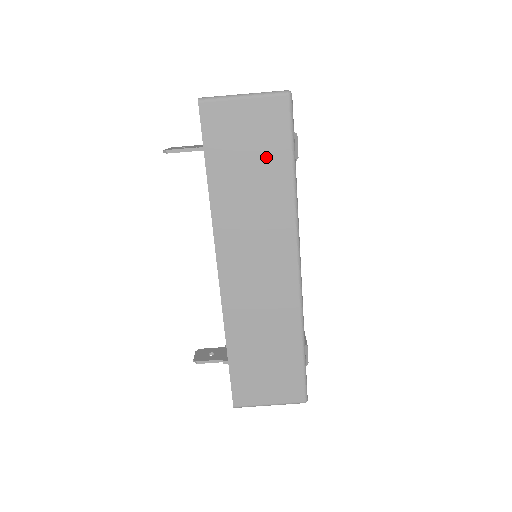
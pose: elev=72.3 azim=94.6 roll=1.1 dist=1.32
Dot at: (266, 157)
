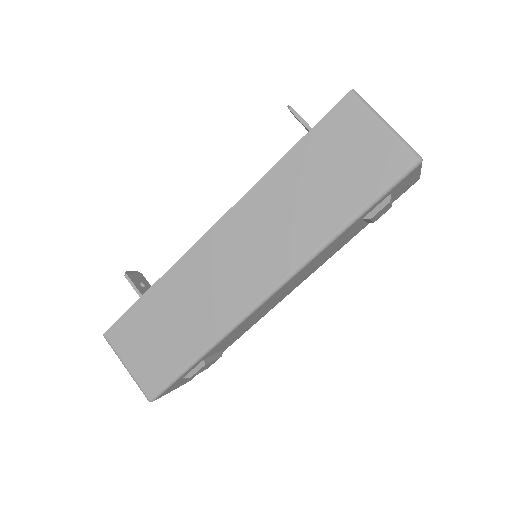
Dot at: (347, 184)
